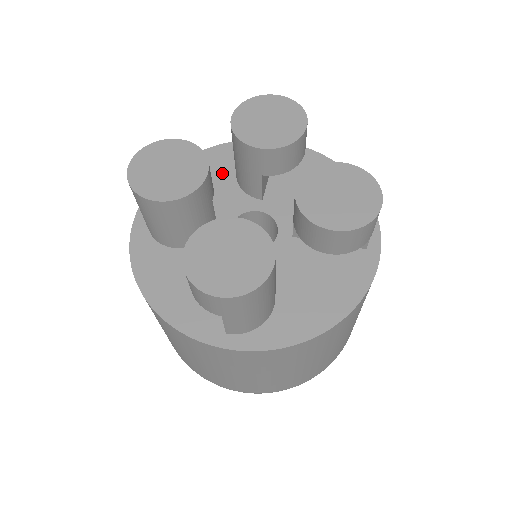
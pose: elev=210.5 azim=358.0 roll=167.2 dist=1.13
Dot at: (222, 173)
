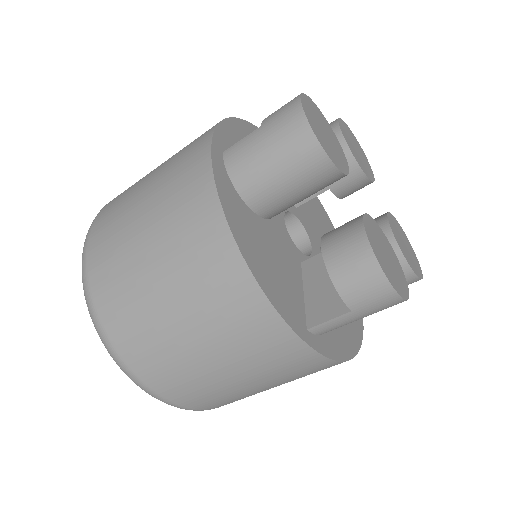
Dot at: occluded
